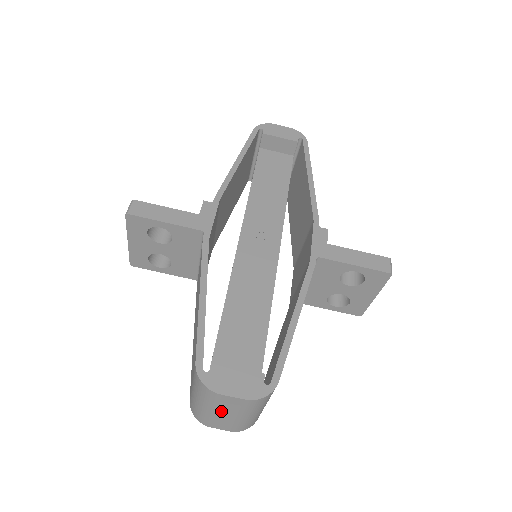
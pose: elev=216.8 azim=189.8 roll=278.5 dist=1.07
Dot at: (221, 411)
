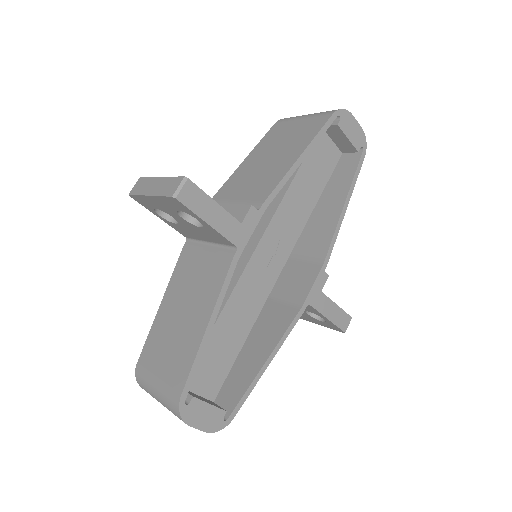
Dot at: occluded
